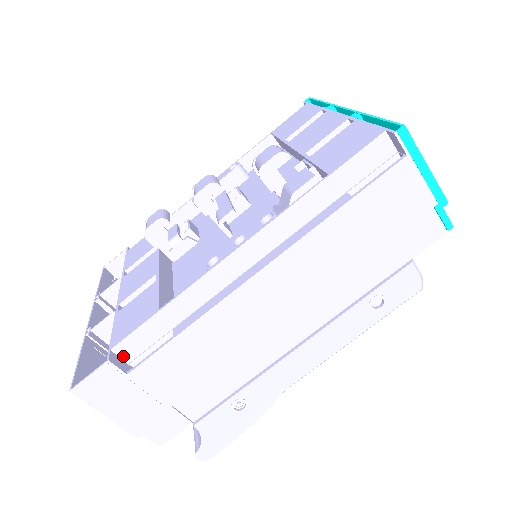
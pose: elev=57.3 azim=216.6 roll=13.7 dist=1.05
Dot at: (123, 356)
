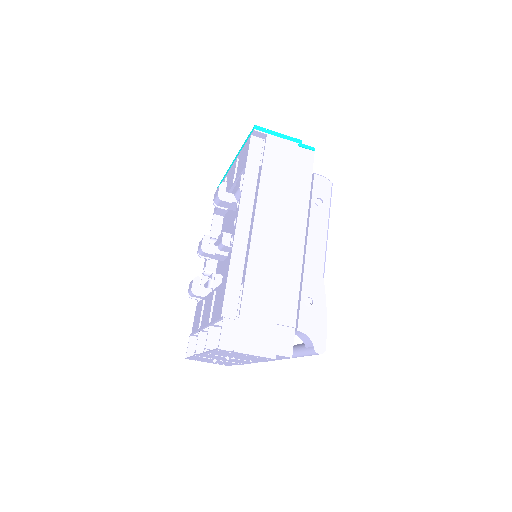
Dot at: occluded
